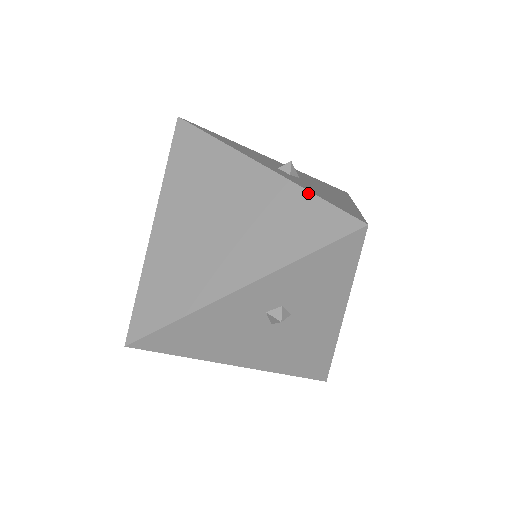
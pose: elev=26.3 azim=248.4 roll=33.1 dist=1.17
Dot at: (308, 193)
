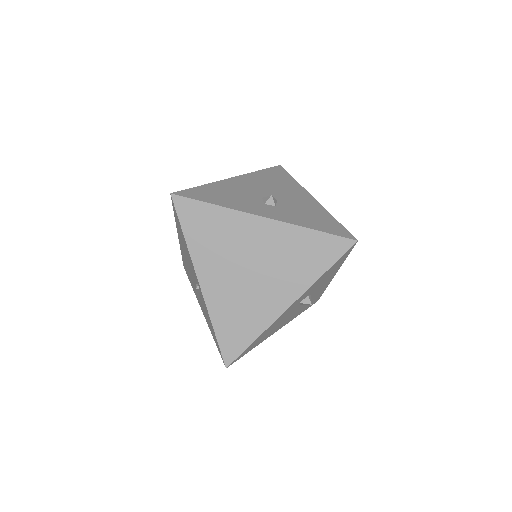
Dot at: (310, 230)
